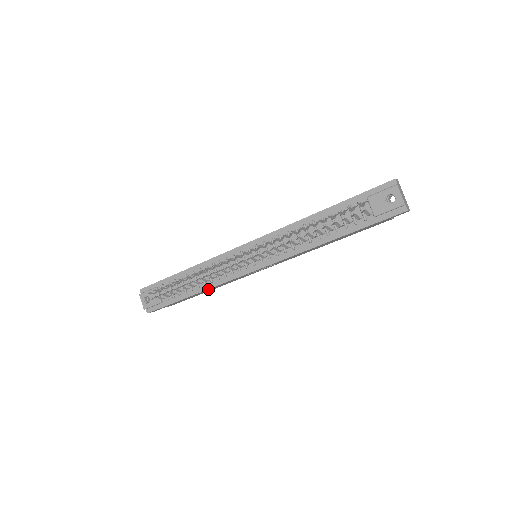
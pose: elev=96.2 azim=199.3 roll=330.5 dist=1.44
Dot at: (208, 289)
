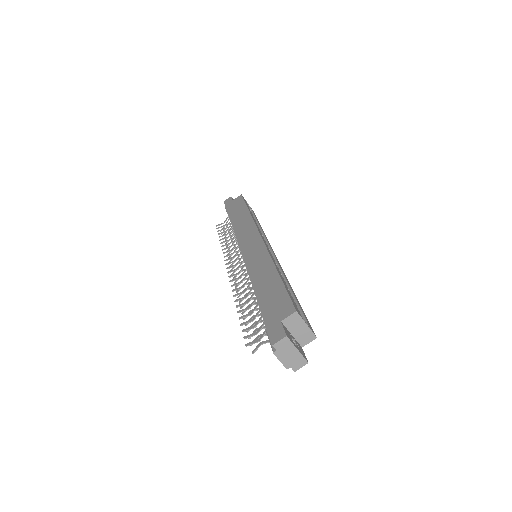
Dot at: occluded
